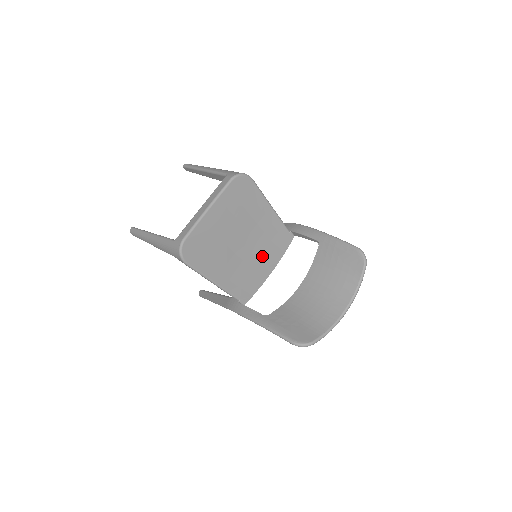
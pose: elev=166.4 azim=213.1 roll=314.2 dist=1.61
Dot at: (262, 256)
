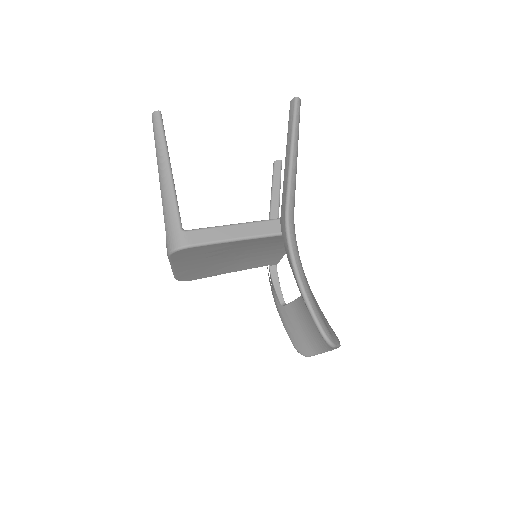
Dot at: (265, 249)
